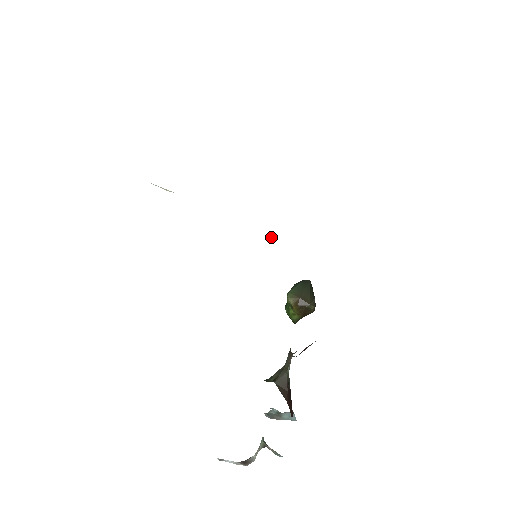
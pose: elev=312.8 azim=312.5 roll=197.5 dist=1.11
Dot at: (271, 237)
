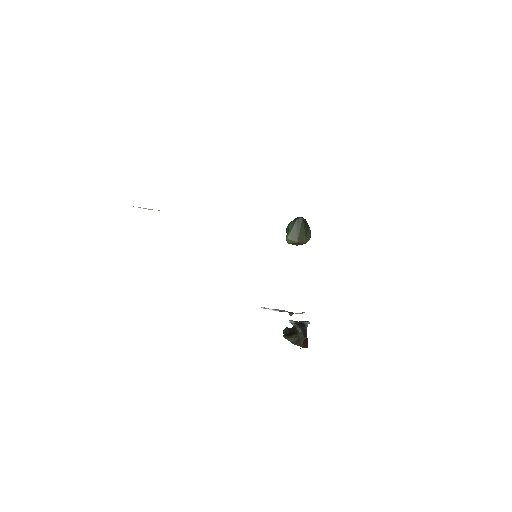
Dot at: occluded
